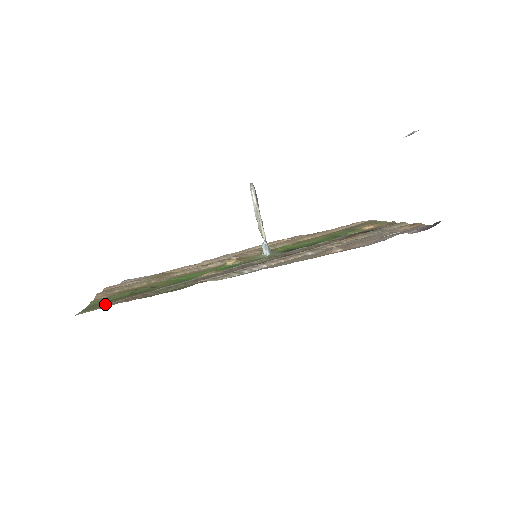
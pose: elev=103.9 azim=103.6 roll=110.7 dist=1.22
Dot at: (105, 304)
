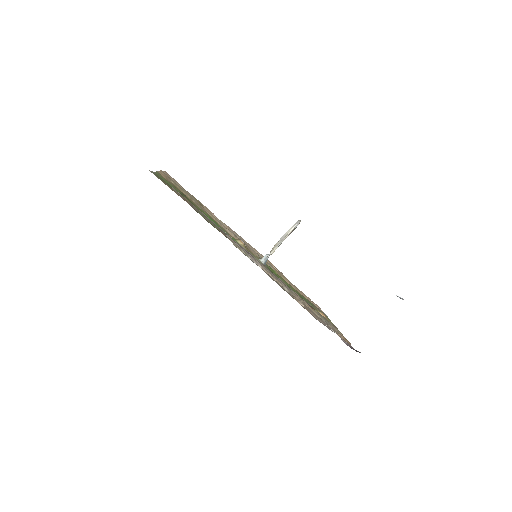
Dot at: (166, 183)
